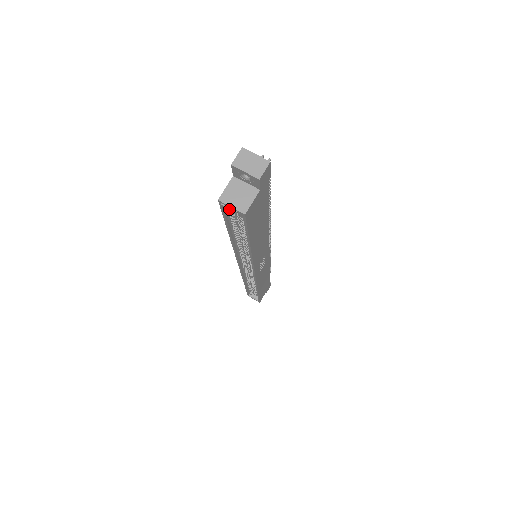
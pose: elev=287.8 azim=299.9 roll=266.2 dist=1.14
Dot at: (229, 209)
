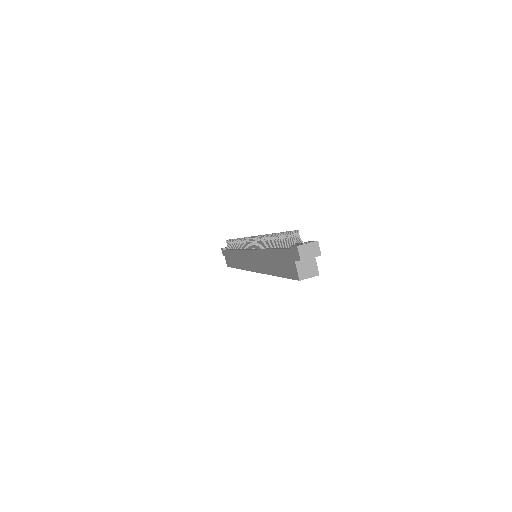
Dot at: occluded
